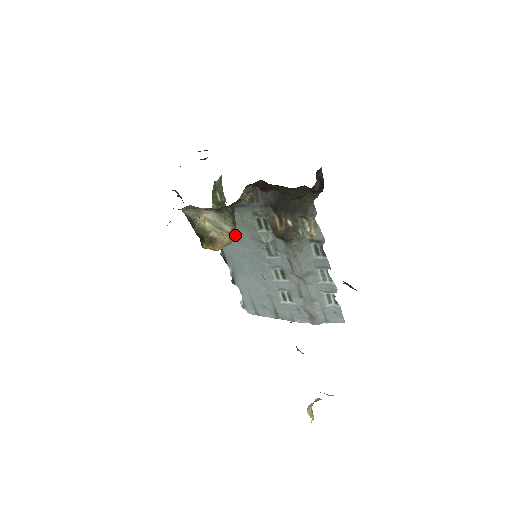
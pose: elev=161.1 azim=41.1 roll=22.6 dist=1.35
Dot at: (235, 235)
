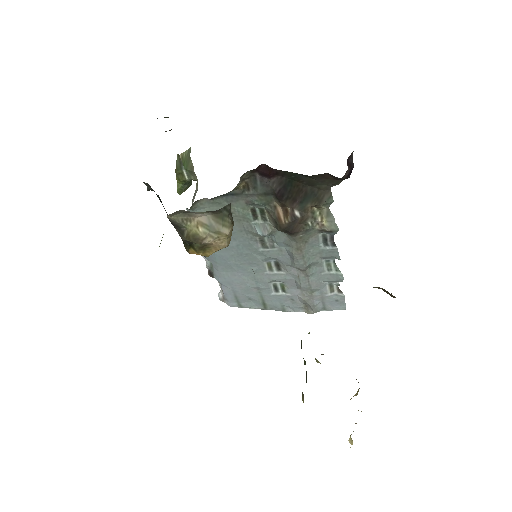
Dot at: occluded
